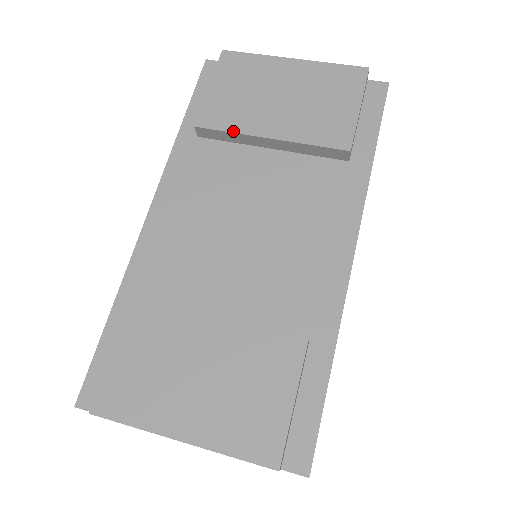
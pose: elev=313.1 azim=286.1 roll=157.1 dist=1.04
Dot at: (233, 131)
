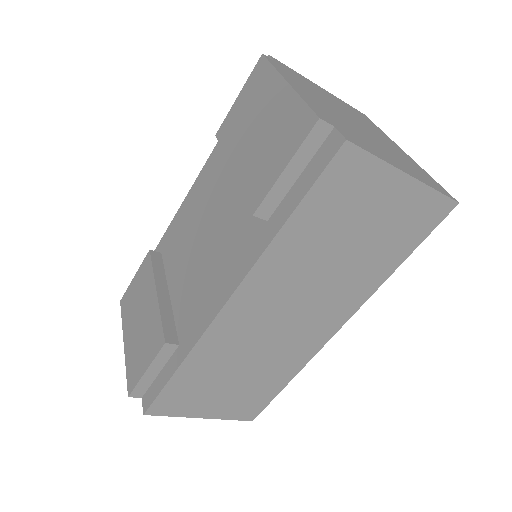
Dot at: (224, 151)
